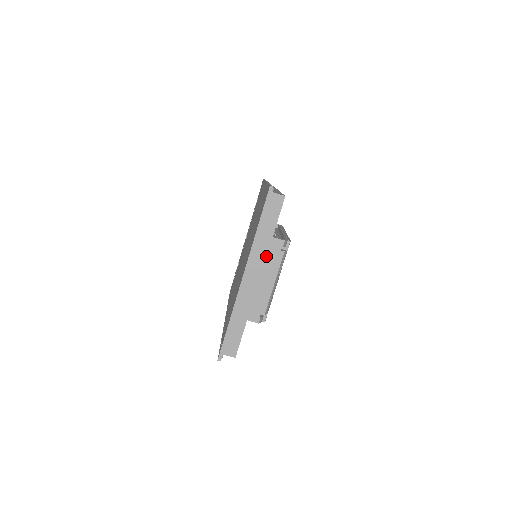
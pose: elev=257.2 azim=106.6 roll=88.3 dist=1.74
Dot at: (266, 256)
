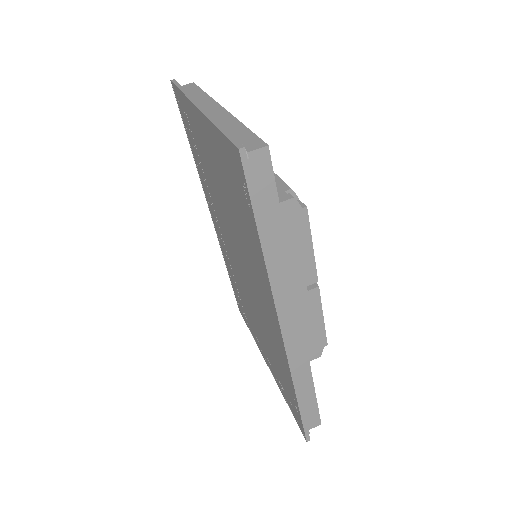
Dot at: (212, 99)
